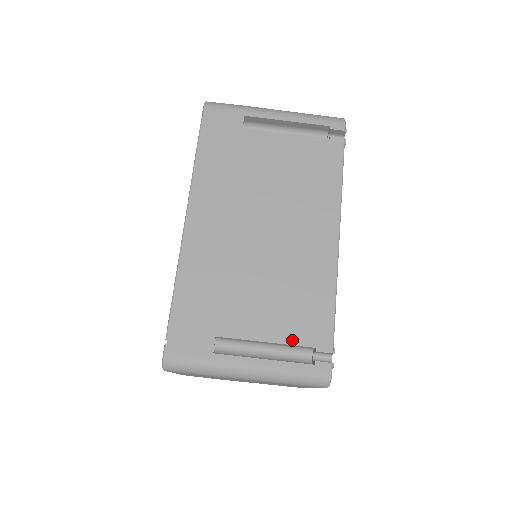
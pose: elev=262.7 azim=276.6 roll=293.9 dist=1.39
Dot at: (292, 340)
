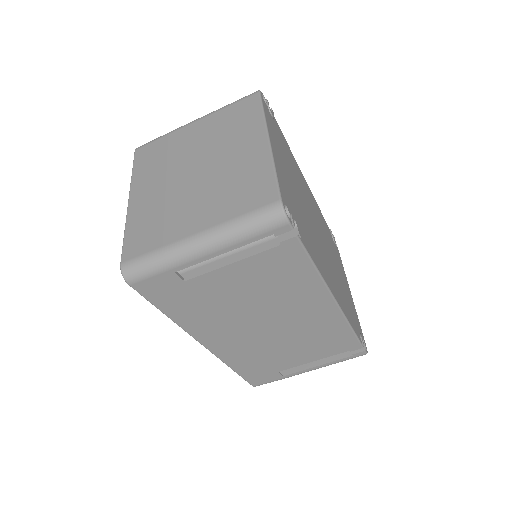
Dot at: (331, 355)
